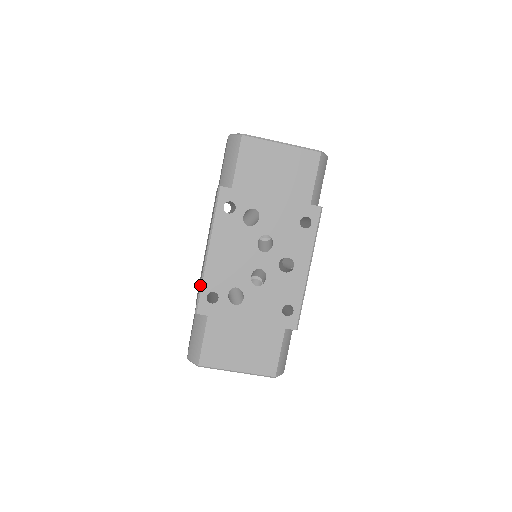
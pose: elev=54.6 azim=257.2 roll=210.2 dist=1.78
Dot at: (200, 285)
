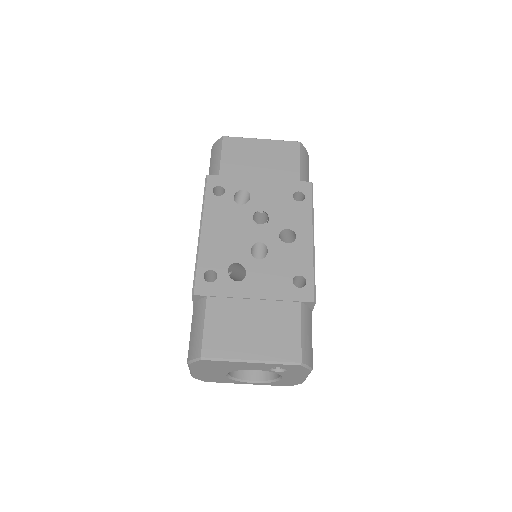
Dot at: (195, 265)
